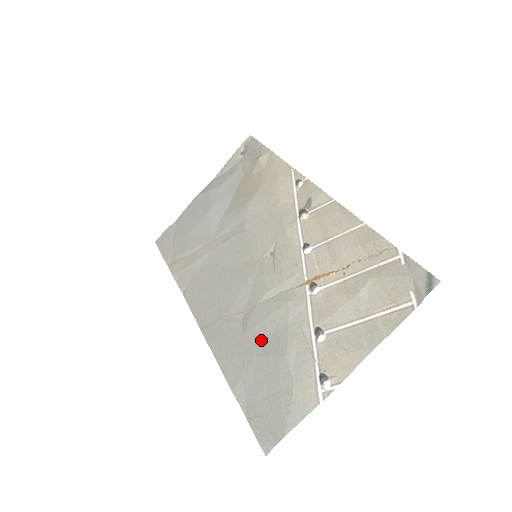
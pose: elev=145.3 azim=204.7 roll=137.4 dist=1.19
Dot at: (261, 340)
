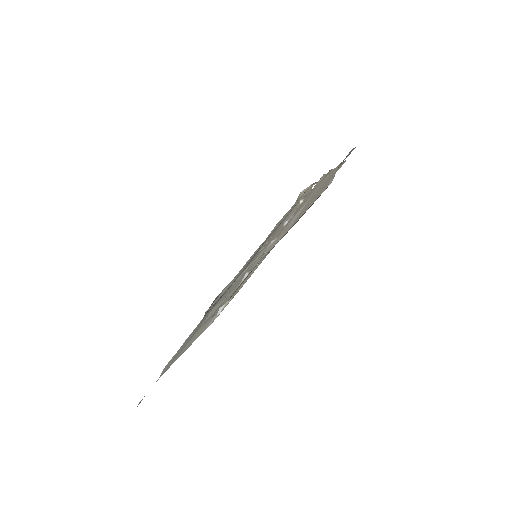
Dot at: occluded
